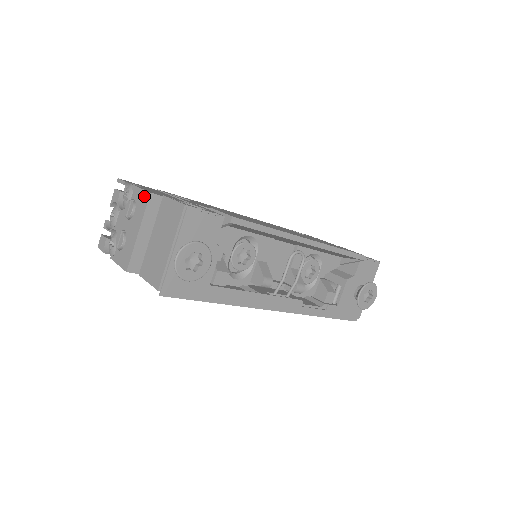
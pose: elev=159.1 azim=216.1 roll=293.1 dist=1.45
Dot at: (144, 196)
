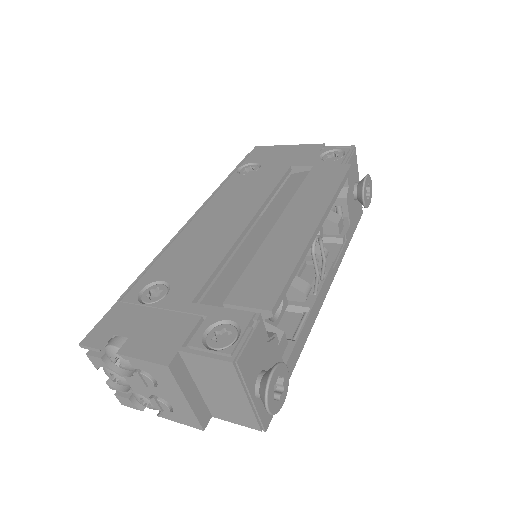
Dot at: (159, 369)
